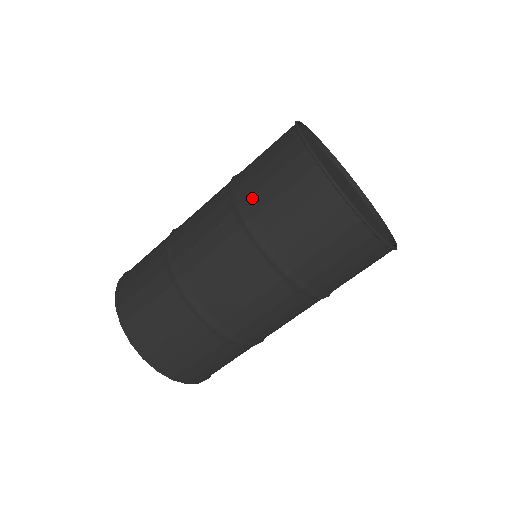
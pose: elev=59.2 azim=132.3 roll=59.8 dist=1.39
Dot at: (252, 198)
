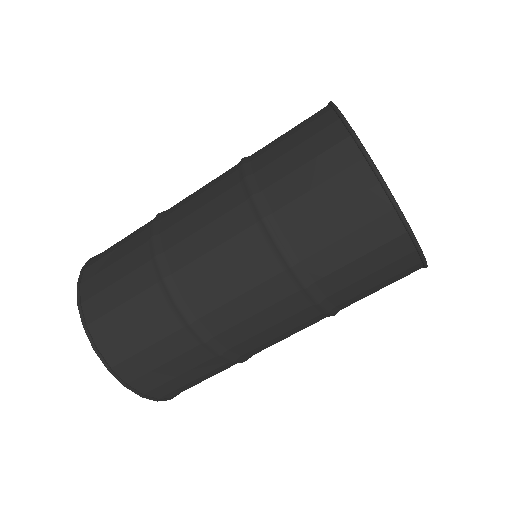
Dot at: (265, 169)
